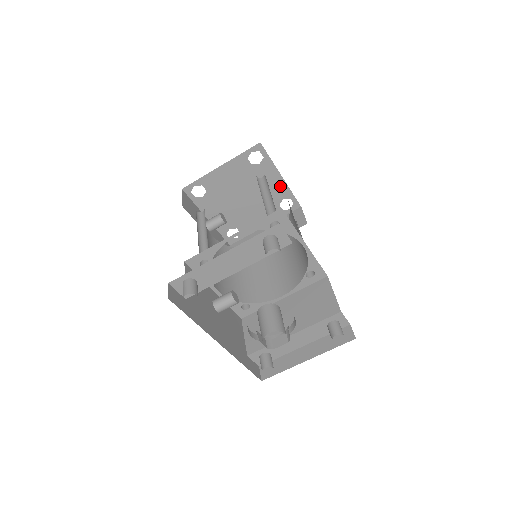
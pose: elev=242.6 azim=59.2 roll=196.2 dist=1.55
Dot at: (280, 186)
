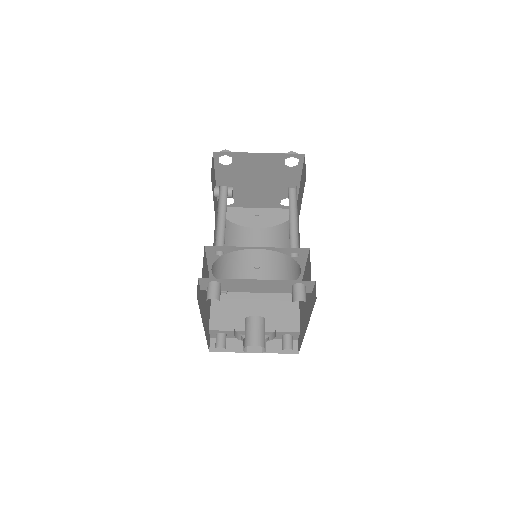
Dot at: occluded
